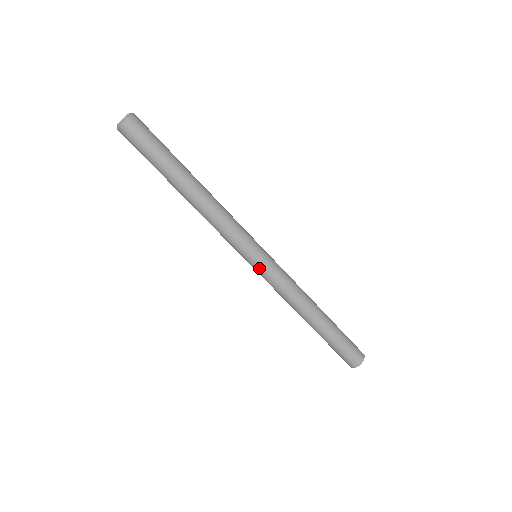
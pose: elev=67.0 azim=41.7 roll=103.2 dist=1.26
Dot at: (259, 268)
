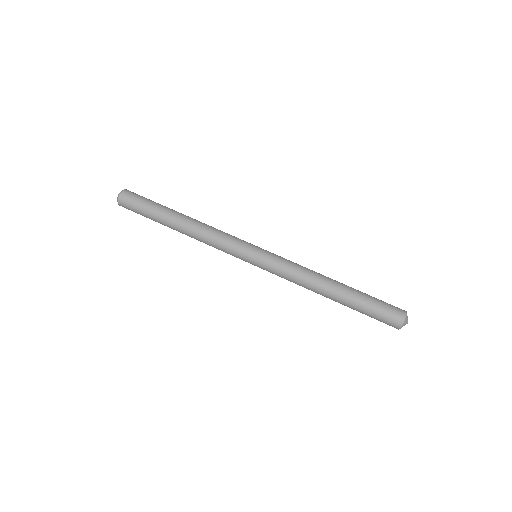
Dot at: (261, 260)
